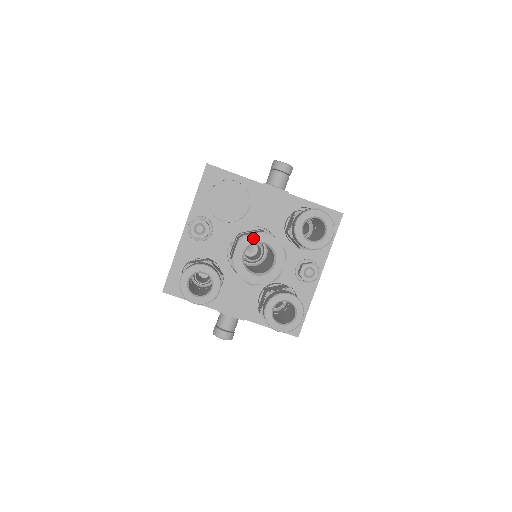
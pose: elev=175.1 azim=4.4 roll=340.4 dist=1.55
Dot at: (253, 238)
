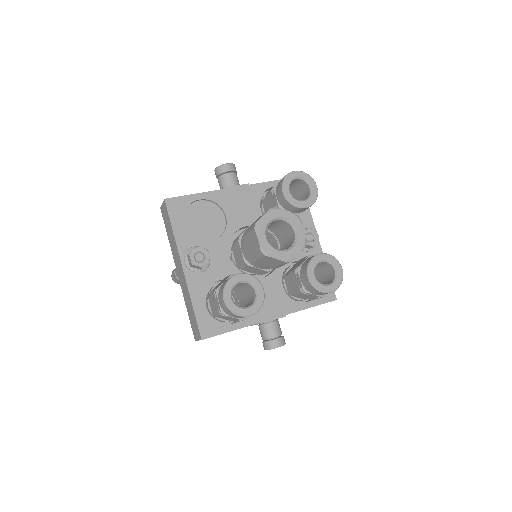
Dot at: (265, 220)
